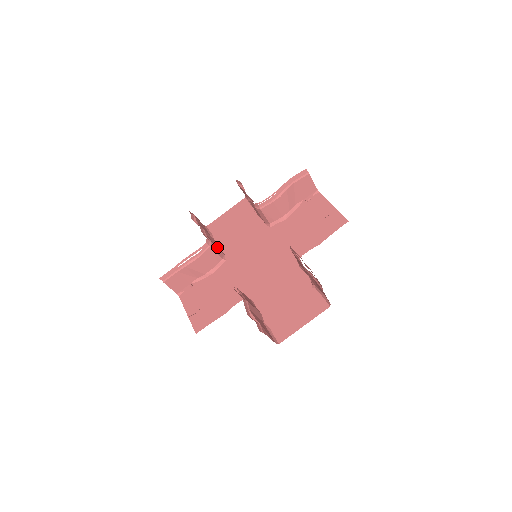
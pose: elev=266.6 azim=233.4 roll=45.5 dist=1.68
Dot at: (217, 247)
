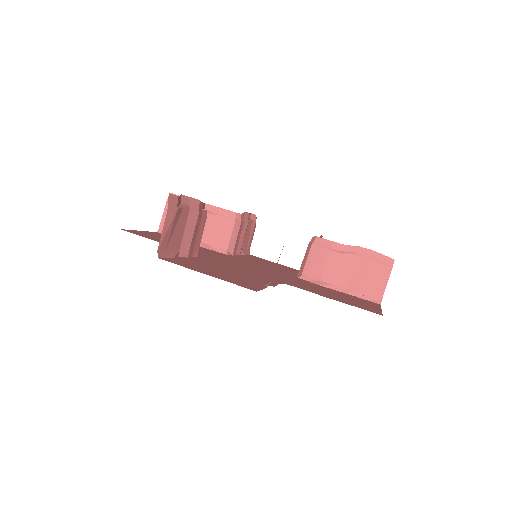
Dot at: (237, 239)
